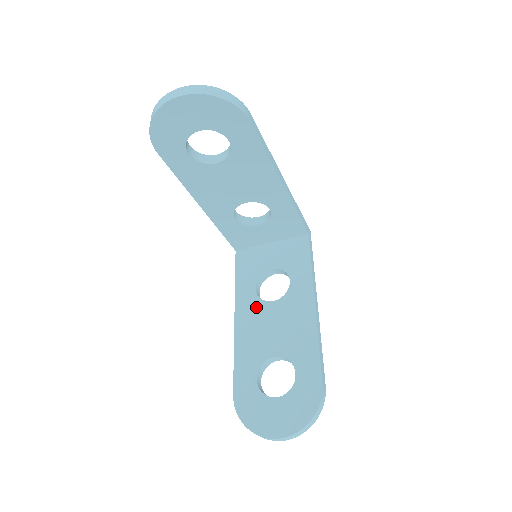
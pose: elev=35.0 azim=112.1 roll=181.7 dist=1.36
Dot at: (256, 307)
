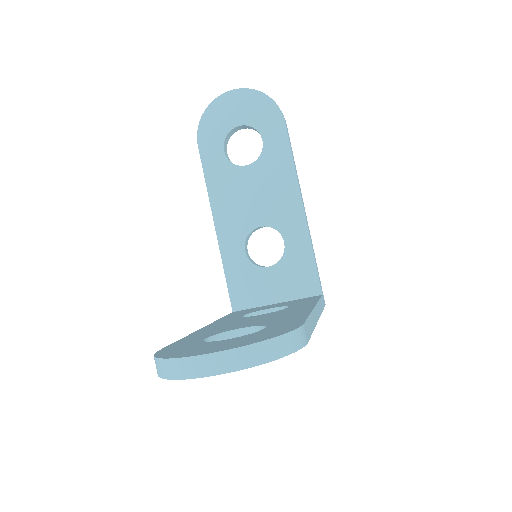
Dot at: (237, 319)
